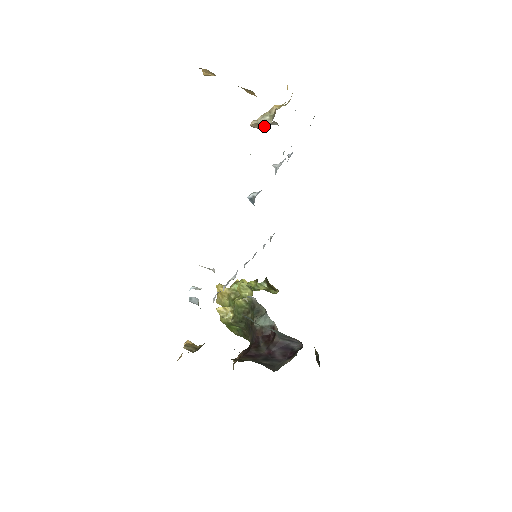
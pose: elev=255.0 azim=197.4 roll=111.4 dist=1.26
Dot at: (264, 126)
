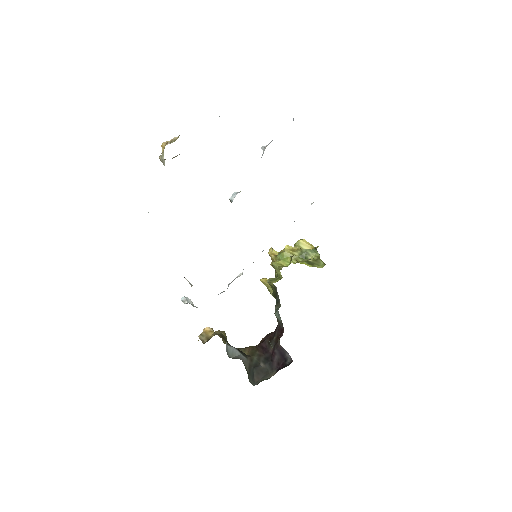
Dot at: (179, 154)
